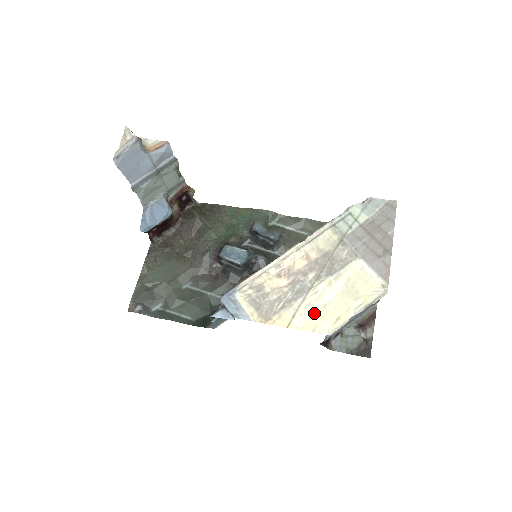
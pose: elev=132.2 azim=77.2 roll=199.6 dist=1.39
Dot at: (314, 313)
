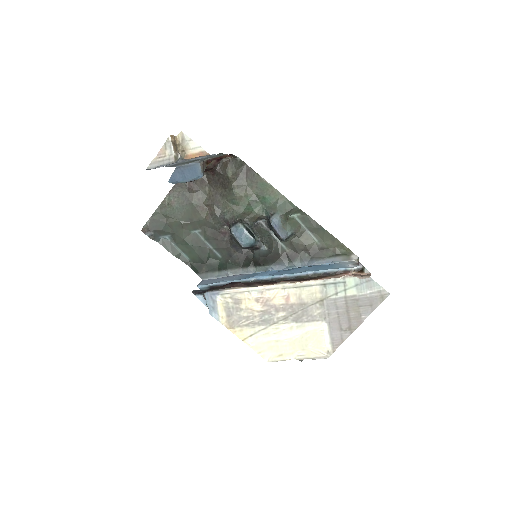
Dot at: (267, 342)
